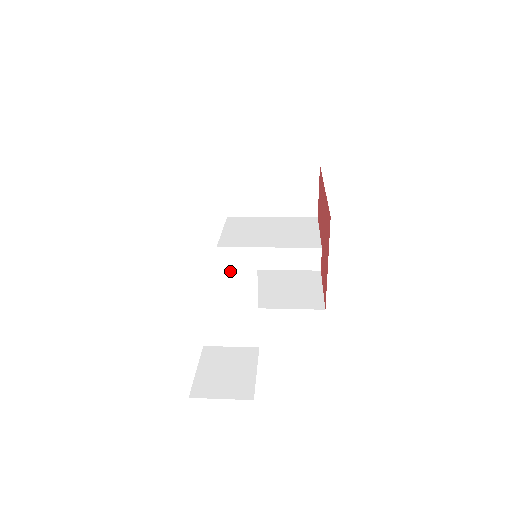
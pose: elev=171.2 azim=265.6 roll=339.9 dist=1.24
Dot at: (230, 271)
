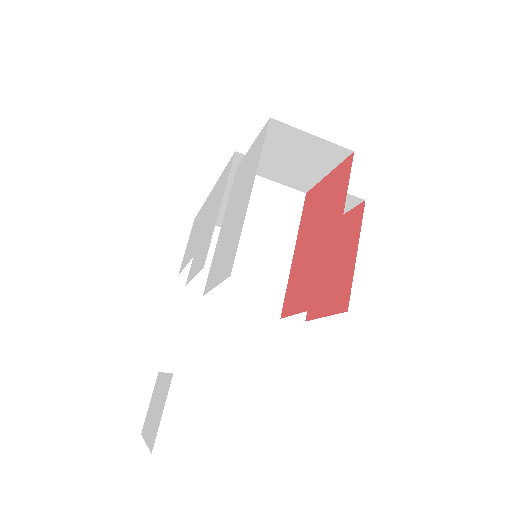
Dot at: (273, 197)
